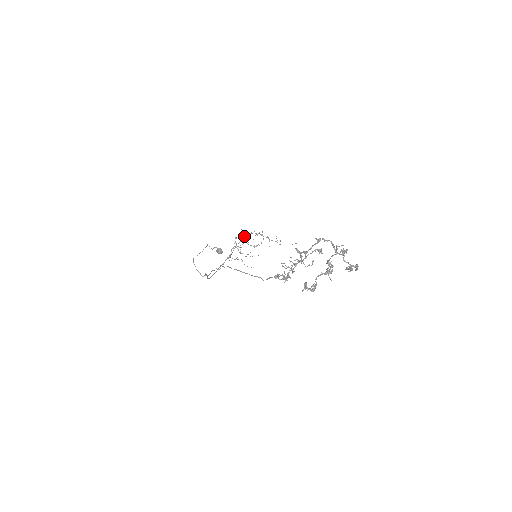
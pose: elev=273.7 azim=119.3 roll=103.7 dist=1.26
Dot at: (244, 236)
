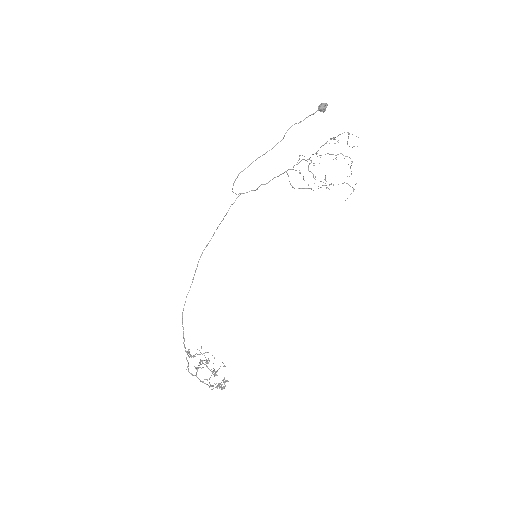
Dot at: (301, 188)
